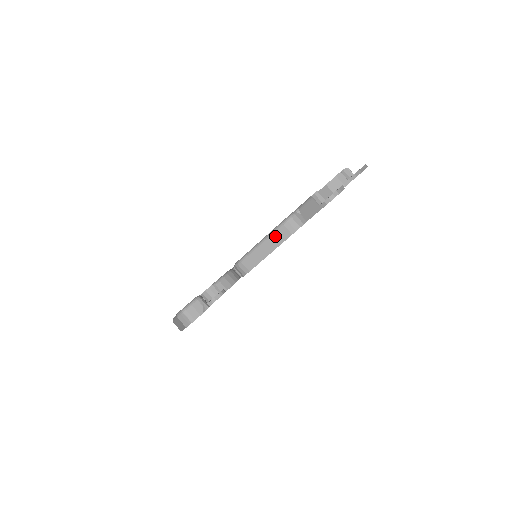
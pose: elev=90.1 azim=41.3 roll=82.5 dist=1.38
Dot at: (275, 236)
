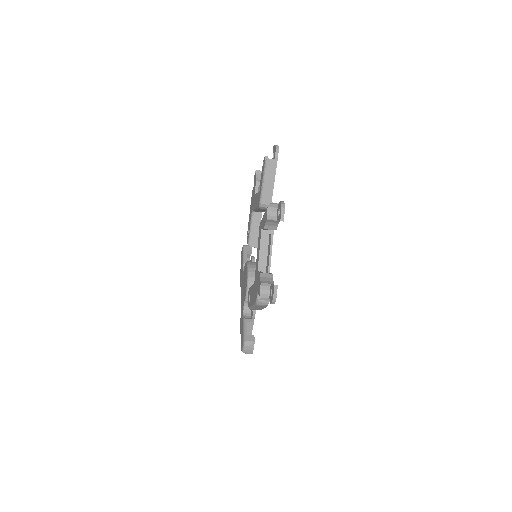
Dot at: (258, 307)
